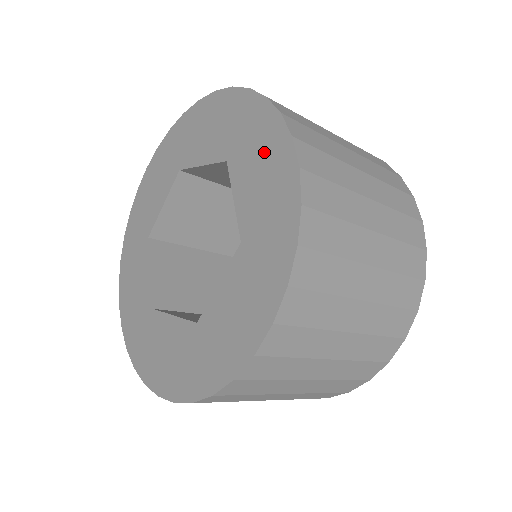
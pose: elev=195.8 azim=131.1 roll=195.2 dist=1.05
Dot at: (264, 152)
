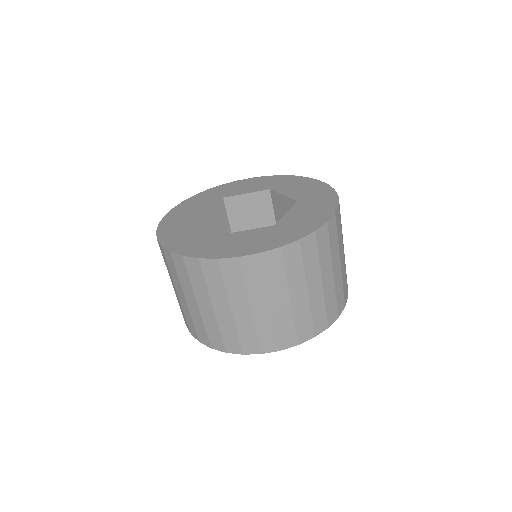
Dot at: (318, 209)
